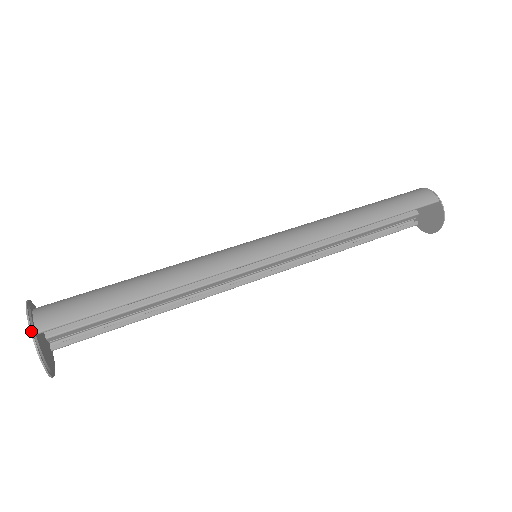
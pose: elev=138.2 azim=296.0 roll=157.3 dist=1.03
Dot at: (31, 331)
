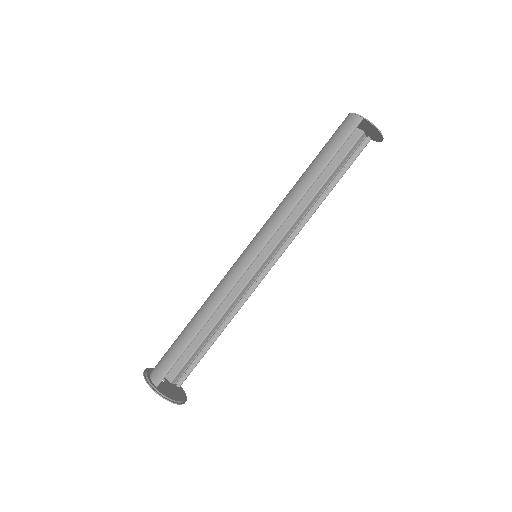
Dot at: (151, 388)
